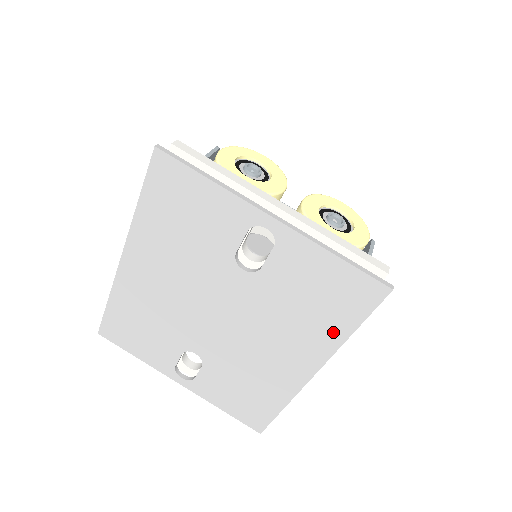
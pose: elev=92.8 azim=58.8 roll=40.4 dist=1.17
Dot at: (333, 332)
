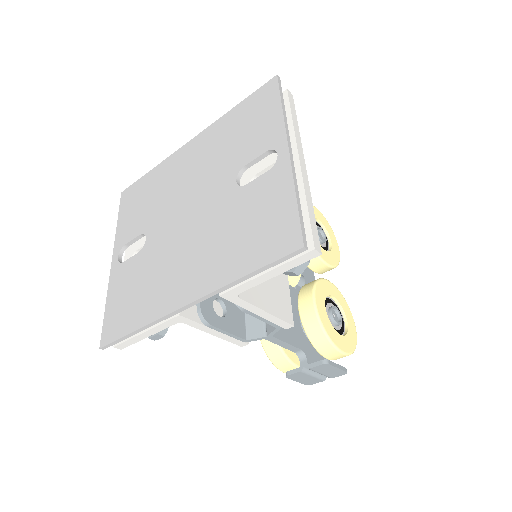
Dot at: (234, 267)
